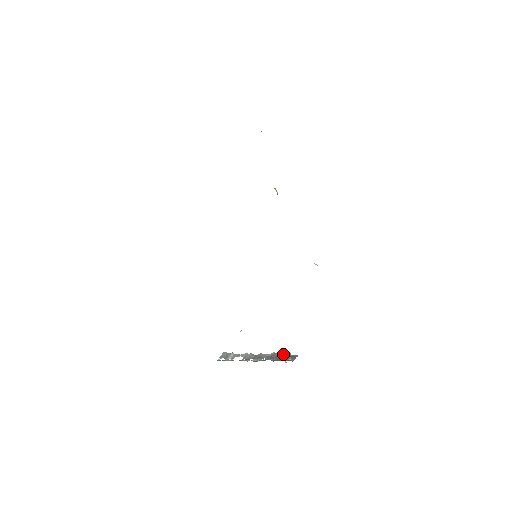
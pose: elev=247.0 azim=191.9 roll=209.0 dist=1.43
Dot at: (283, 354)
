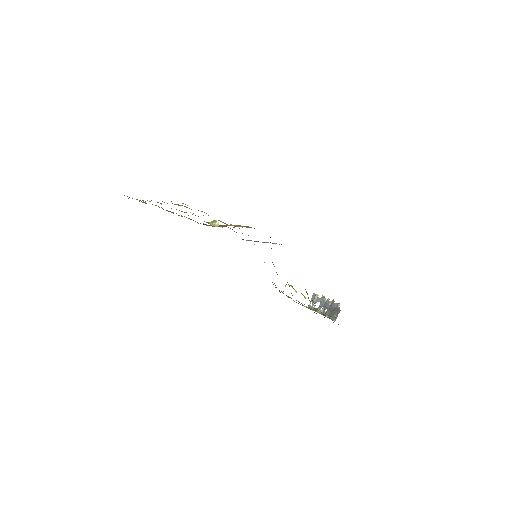
Dot at: (335, 305)
